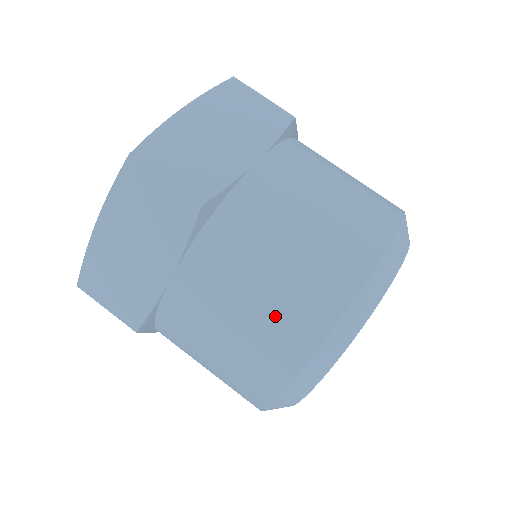
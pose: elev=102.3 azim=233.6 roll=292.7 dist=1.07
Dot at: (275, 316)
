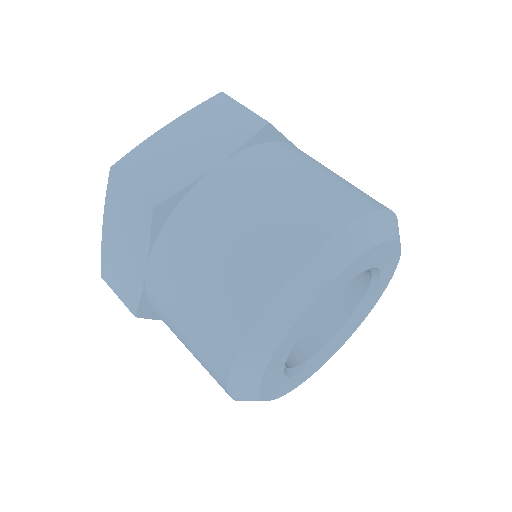
Dot at: (308, 200)
